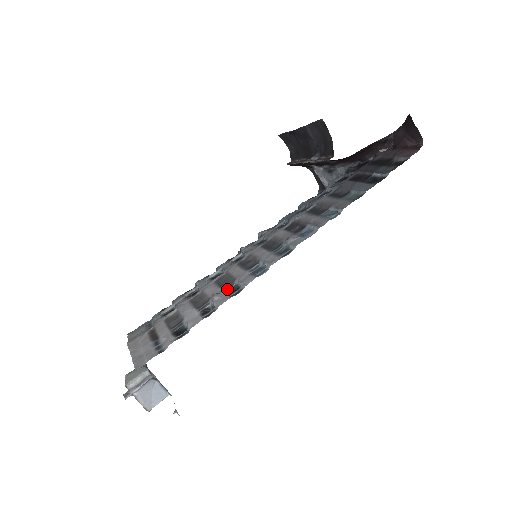
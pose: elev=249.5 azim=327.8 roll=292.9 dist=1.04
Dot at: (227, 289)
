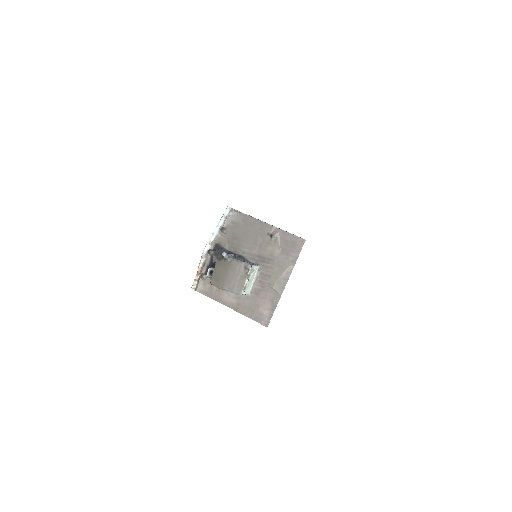
Dot at: occluded
